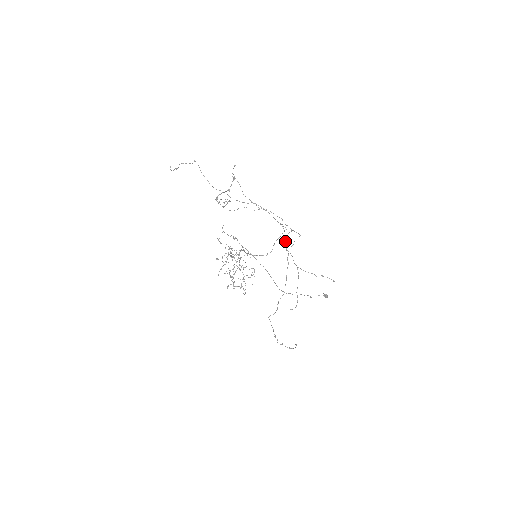
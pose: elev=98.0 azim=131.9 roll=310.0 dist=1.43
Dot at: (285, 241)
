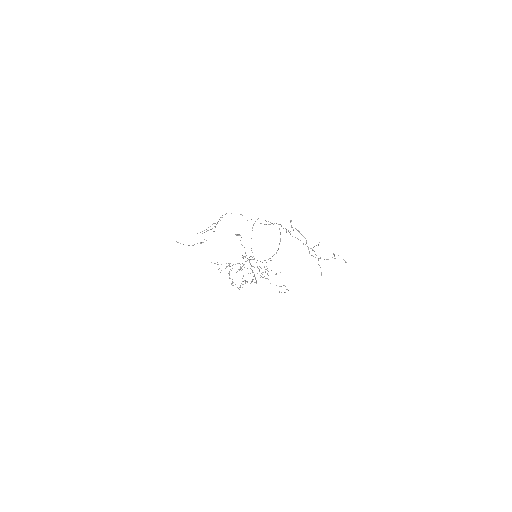
Dot at: (298, 239)
